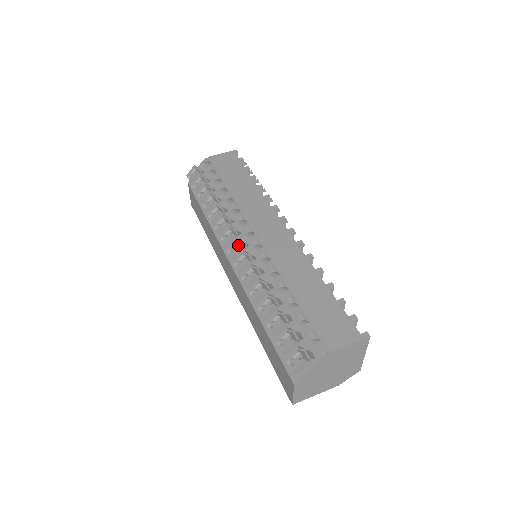
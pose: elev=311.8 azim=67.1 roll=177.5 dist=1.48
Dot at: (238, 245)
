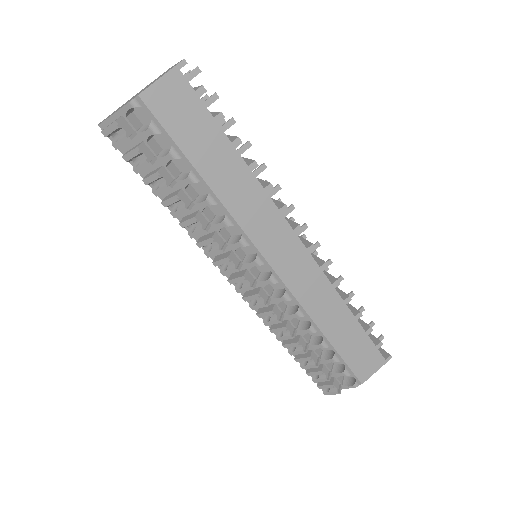
Dot at: (249, 285)
